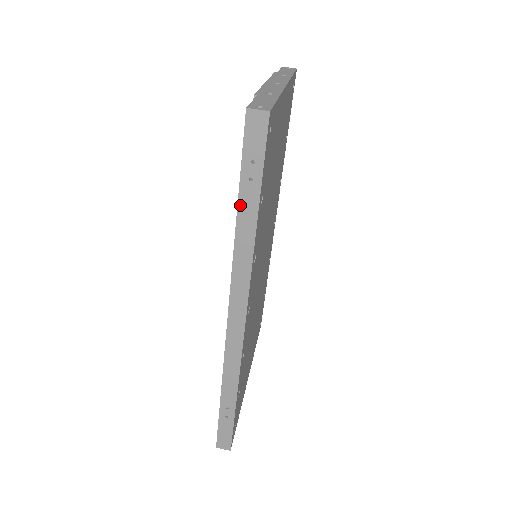
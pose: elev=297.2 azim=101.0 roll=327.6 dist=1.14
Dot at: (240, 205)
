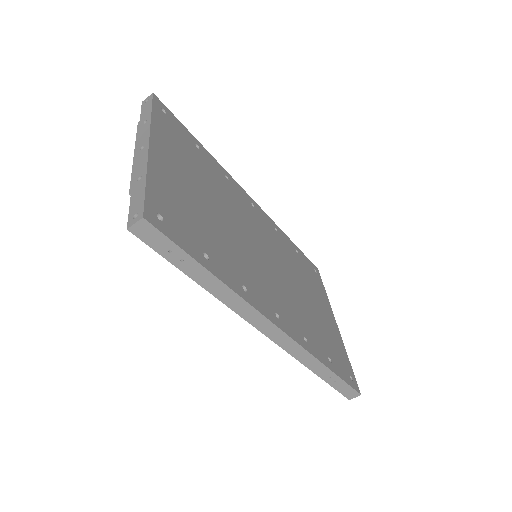
Dot at: (194, 278)
